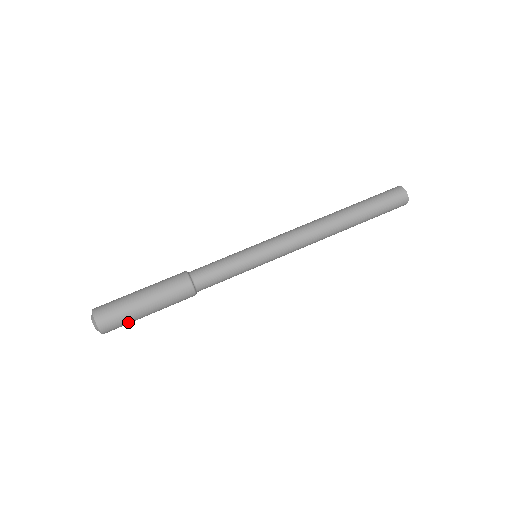
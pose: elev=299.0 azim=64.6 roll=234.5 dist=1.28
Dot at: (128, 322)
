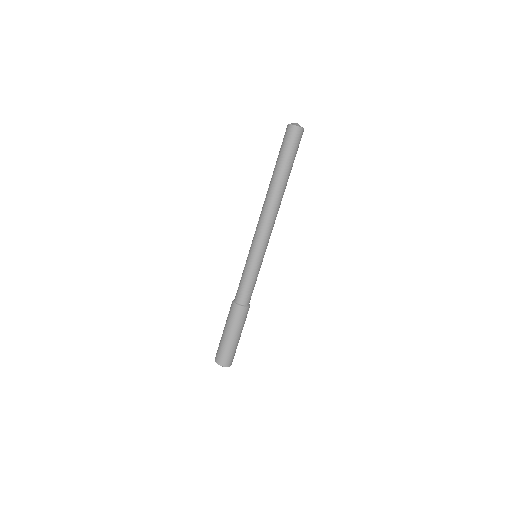
Dot at: occluded
